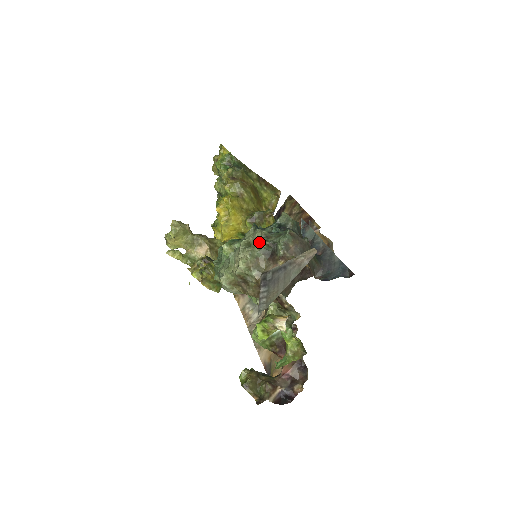
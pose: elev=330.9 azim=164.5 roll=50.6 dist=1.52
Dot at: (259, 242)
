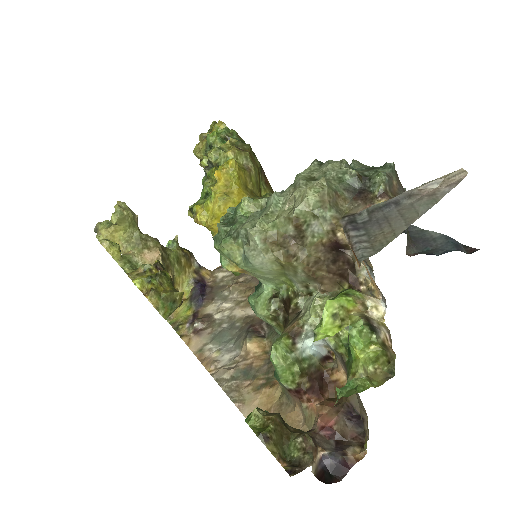
Dot at: (337, 173)
